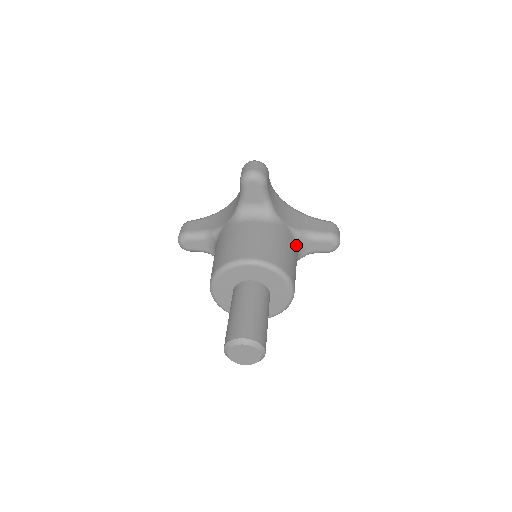
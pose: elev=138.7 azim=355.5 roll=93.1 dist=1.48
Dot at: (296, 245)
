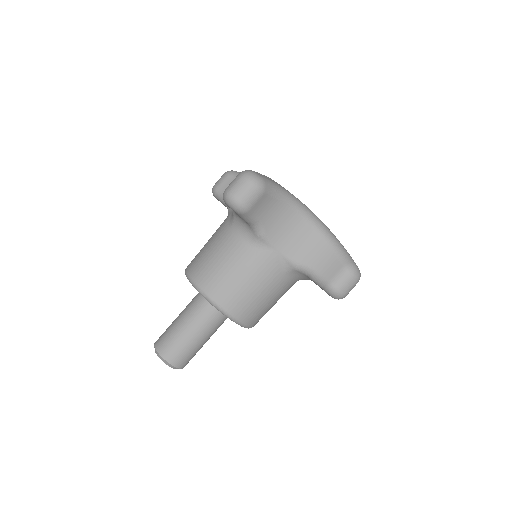
Dot at: (287, 275)
